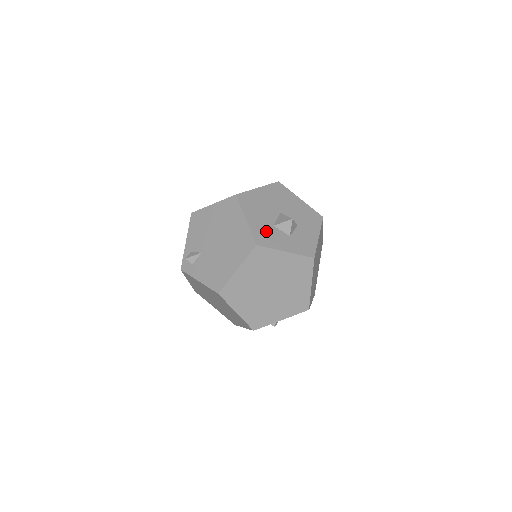
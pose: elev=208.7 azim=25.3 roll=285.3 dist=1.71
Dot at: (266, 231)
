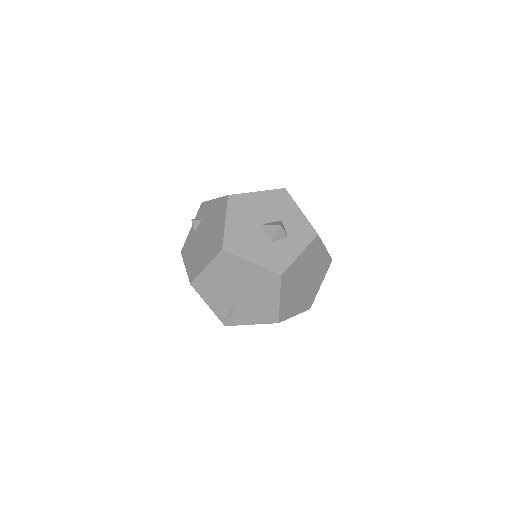
Dot at: (272, 254)
